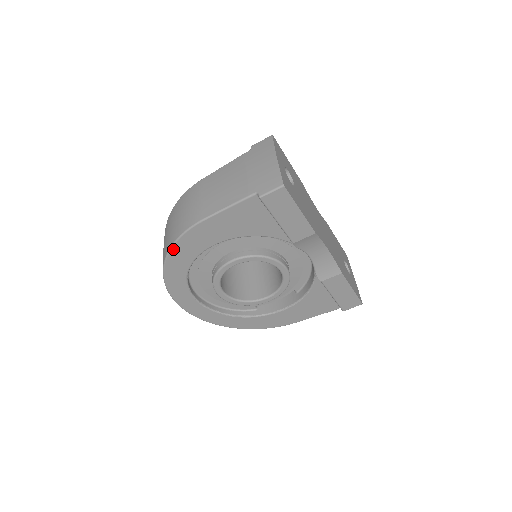
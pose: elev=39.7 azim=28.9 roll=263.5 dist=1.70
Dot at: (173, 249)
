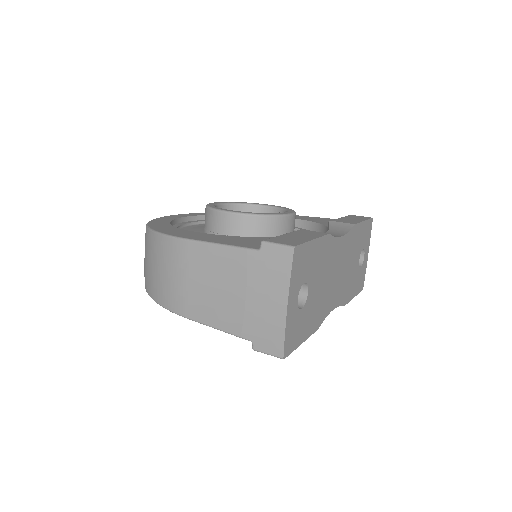
Dot at: occluded
